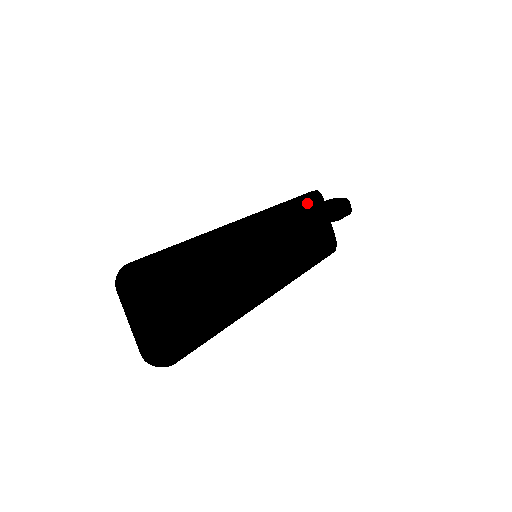
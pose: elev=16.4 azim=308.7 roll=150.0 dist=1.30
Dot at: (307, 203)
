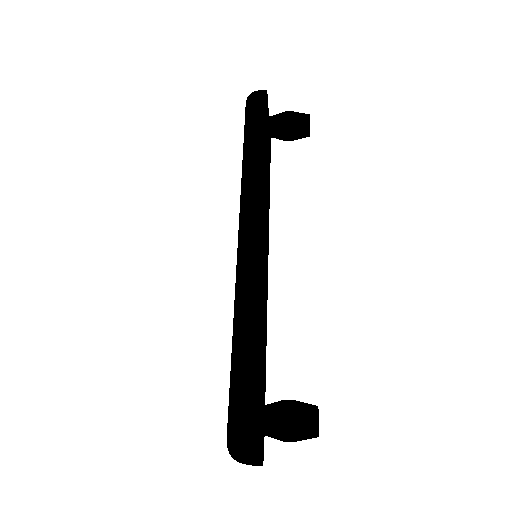
Dot at: occluded
